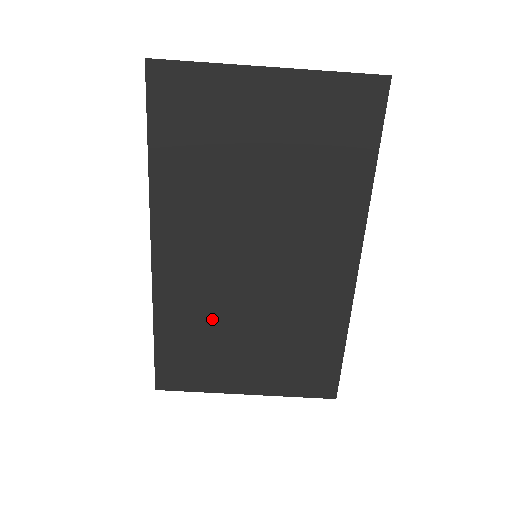
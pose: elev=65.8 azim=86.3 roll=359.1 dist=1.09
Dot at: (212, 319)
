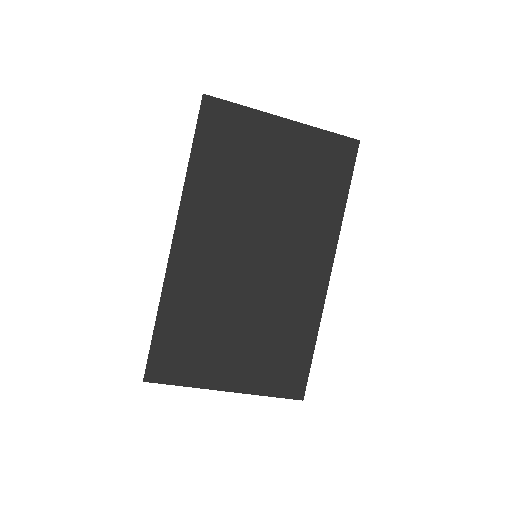
Dot at: (211, 310)
